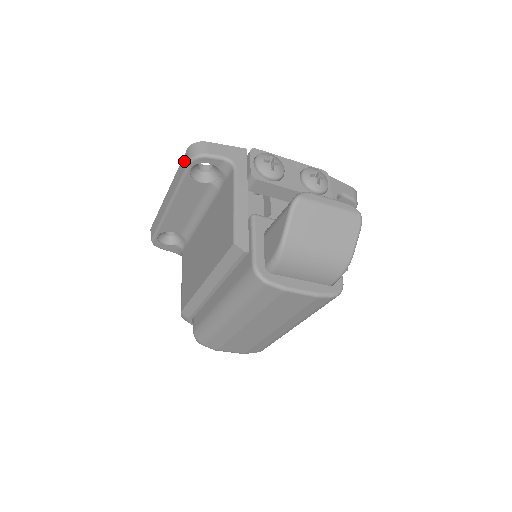
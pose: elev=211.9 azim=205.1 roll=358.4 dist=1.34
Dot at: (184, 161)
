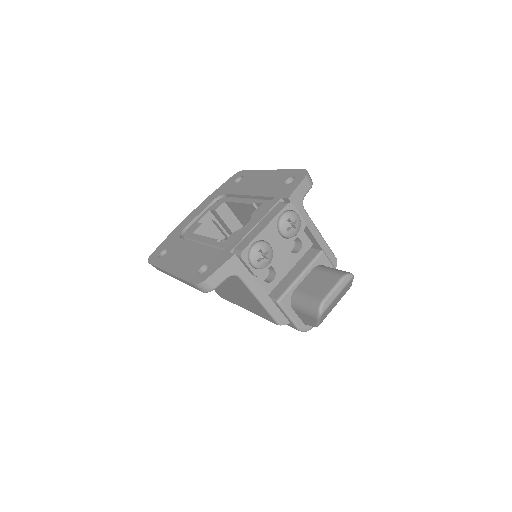
Dot at: occluded
